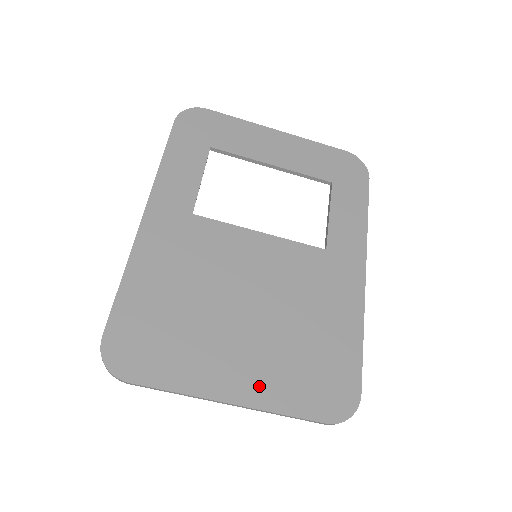
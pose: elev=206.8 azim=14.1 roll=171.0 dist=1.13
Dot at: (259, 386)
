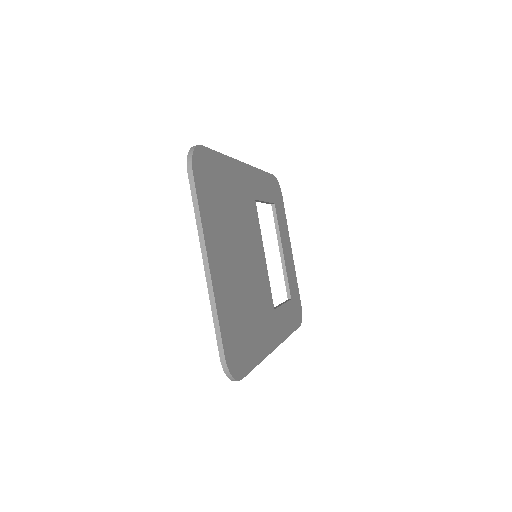
Dot at: (221, 285)
